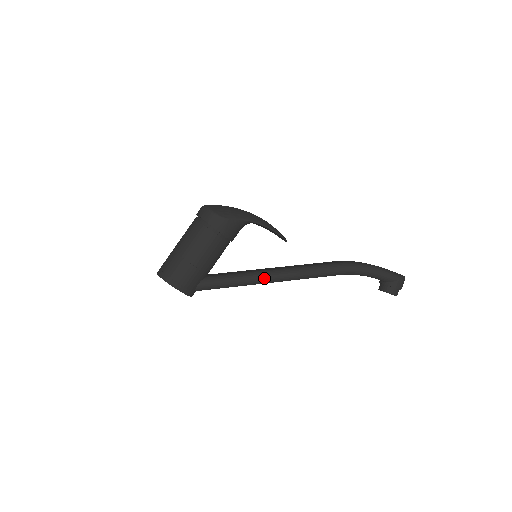
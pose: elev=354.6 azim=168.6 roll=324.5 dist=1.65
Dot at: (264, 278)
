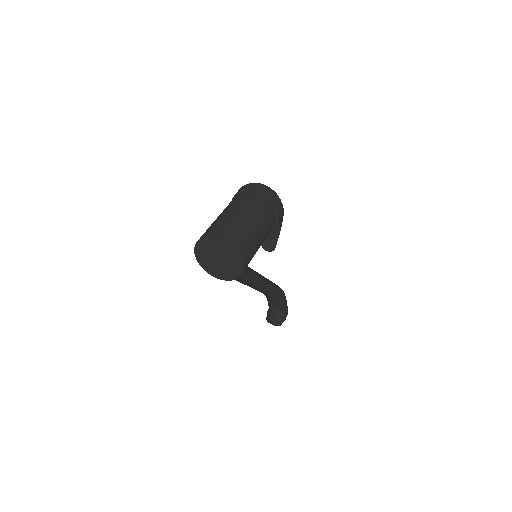
Dot at: (262, 282)
